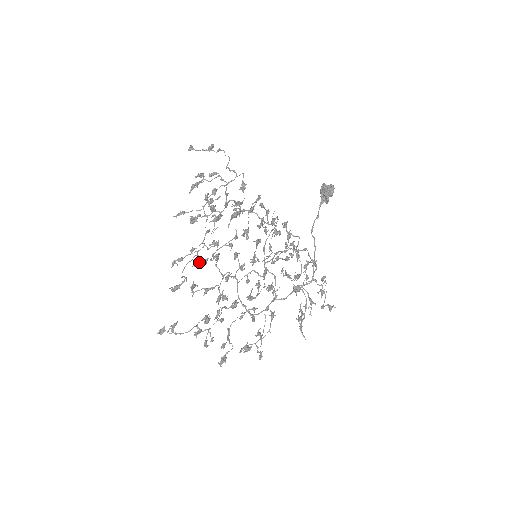
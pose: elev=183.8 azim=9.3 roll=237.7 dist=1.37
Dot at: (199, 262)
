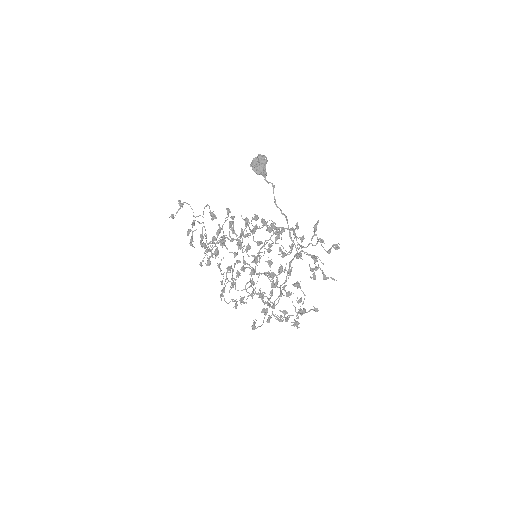
Dot at: (230, 287)
